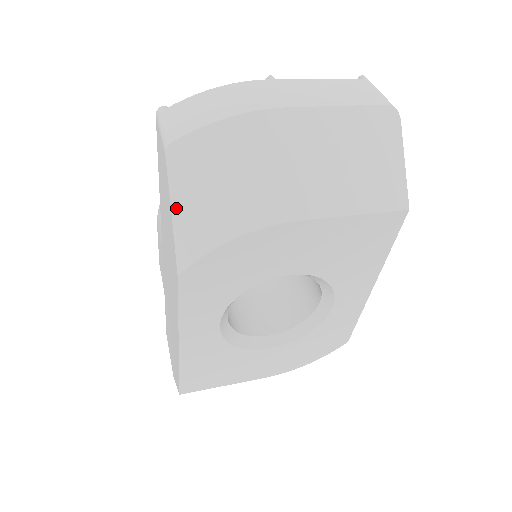
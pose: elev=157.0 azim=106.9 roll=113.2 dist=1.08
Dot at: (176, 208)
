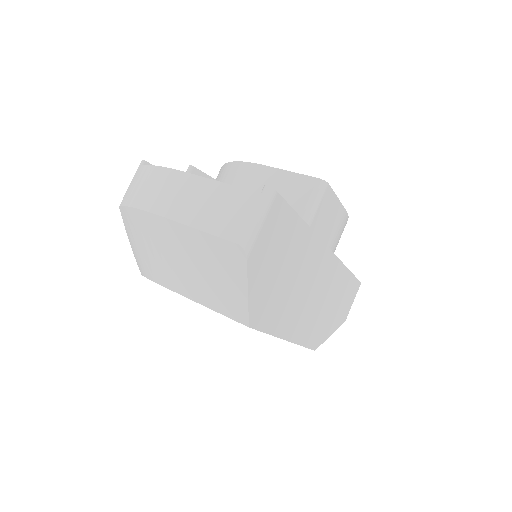
Dot at: (130, 242)
